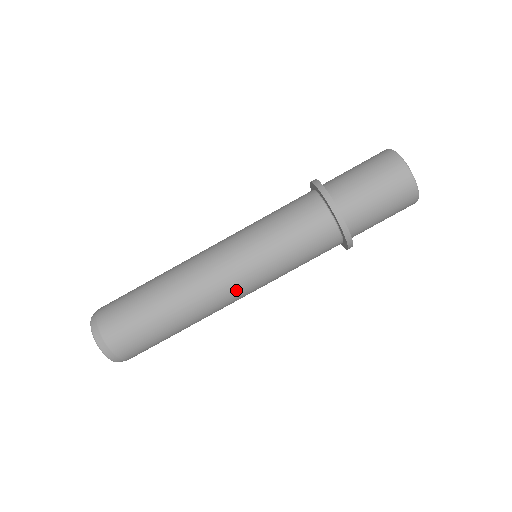
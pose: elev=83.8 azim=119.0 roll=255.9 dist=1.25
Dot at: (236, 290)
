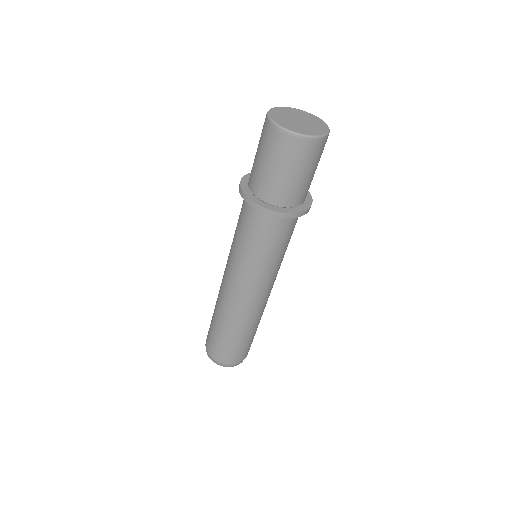
Dot at: occluded
